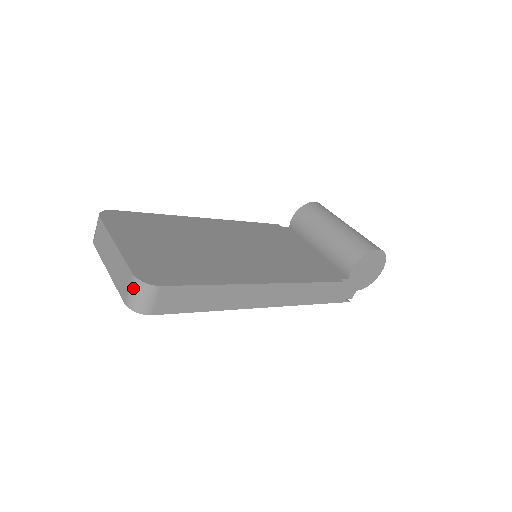
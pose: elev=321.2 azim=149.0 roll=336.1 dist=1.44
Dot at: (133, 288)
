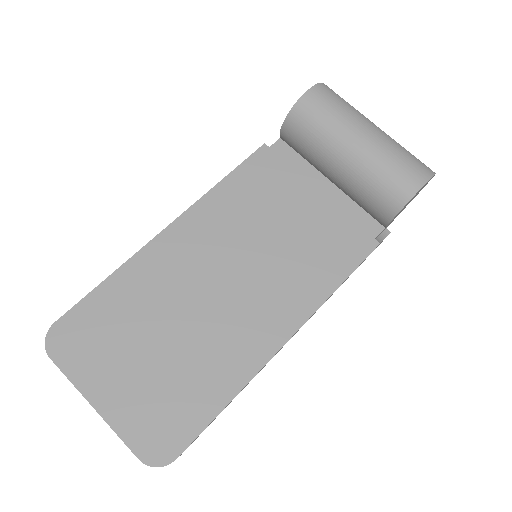
Dot at: occluded
